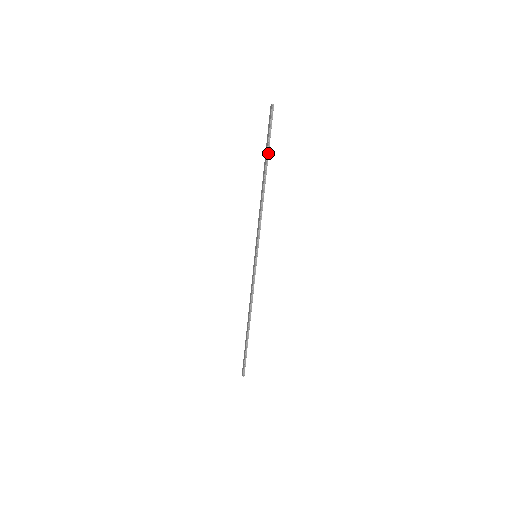
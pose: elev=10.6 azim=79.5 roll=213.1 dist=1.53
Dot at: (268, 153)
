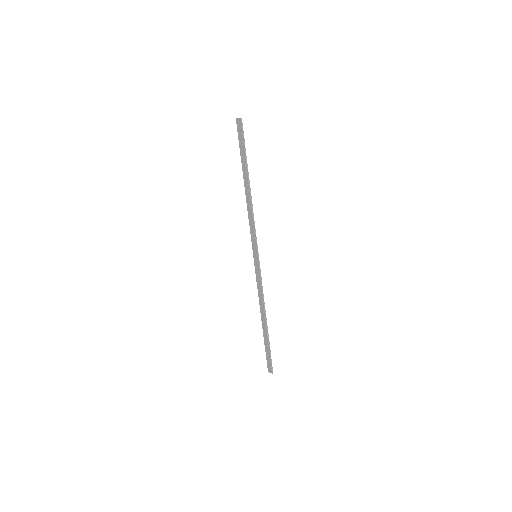
Dot at: (246, 161)
